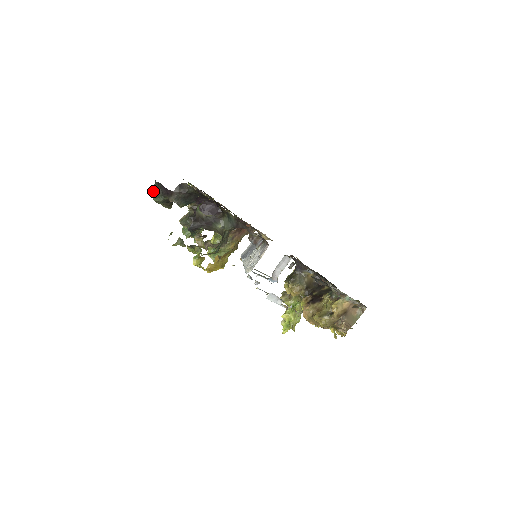
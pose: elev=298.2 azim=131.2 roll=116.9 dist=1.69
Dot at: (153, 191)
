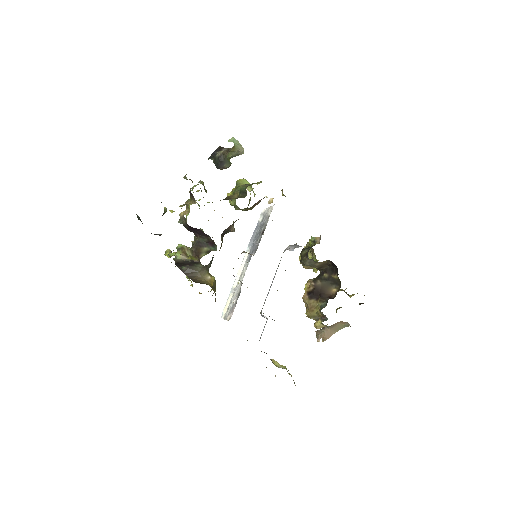
Dot at: (138, 219)
